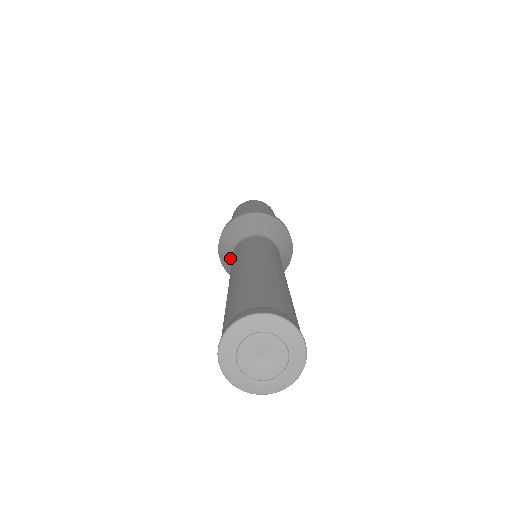
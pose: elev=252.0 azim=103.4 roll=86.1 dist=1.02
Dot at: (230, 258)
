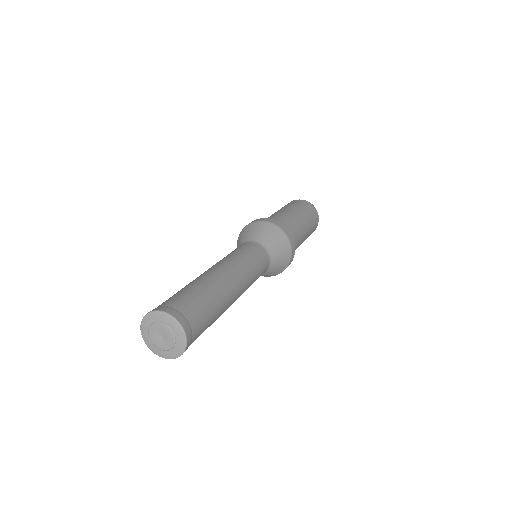
Dot at: (240, 243)
